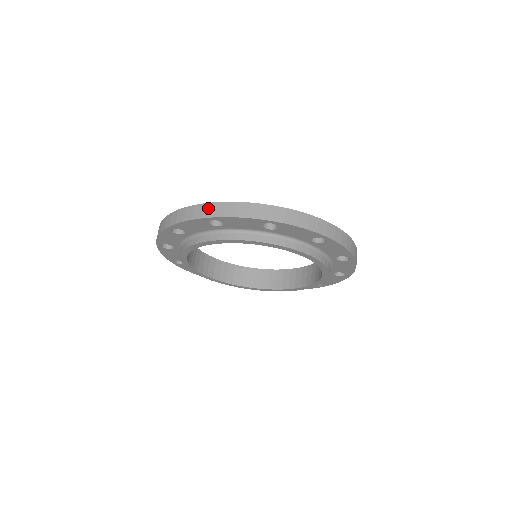
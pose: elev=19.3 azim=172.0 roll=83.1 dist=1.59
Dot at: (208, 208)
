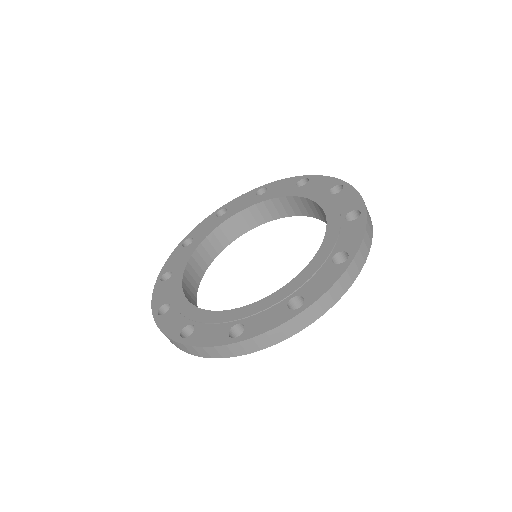
Dot at: (302, 319)
